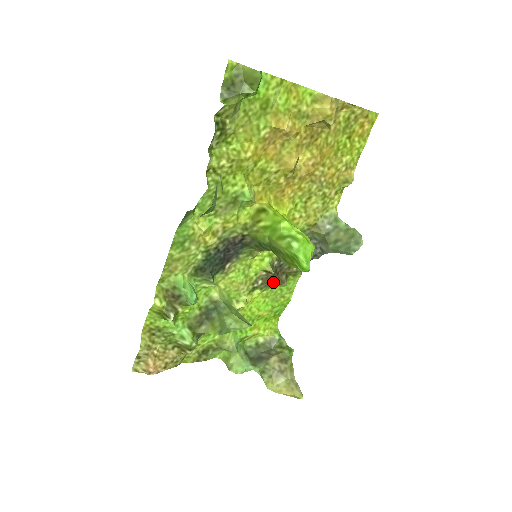
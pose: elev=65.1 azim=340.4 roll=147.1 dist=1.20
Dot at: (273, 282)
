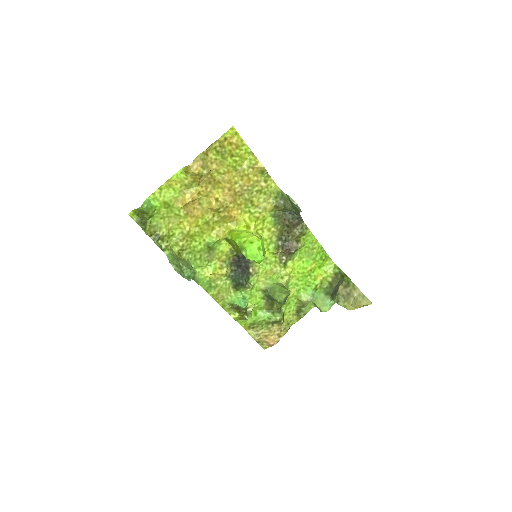
Dot at: (290, 252)
